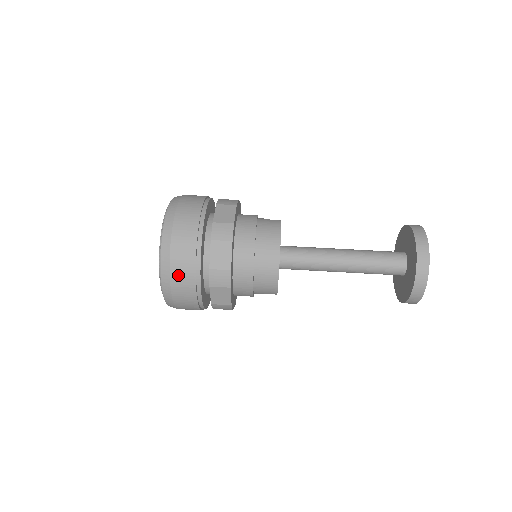
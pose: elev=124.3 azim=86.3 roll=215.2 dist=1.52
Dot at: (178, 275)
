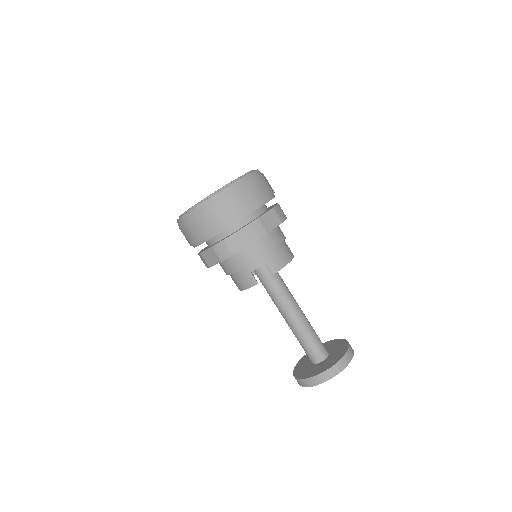
Dot at: occluded
